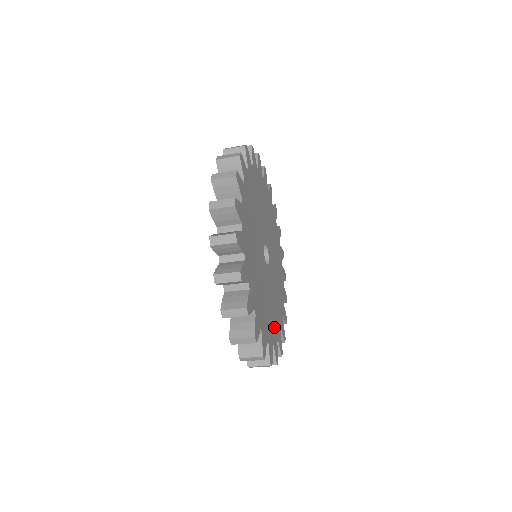
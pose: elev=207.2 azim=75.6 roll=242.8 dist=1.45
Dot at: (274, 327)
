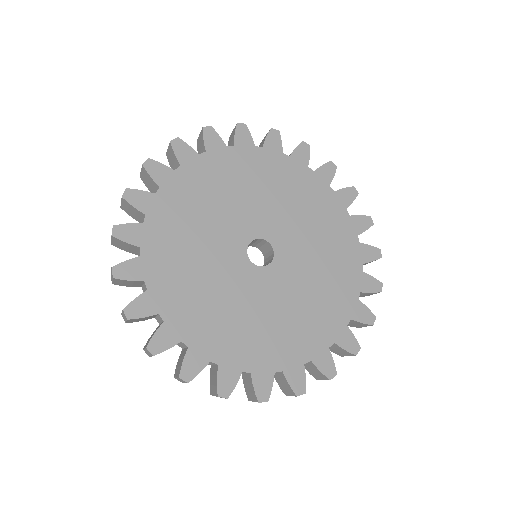
Dot at: (265, 349)
